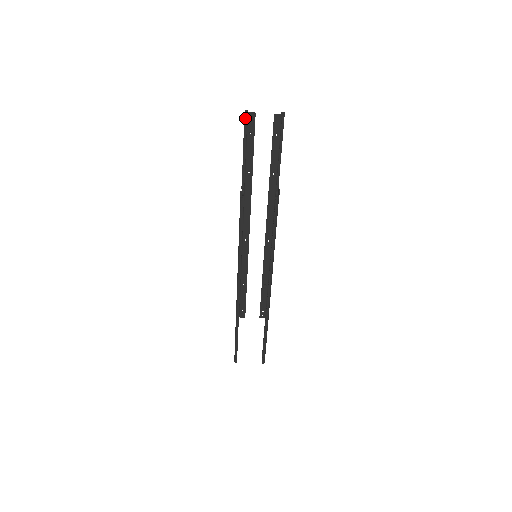
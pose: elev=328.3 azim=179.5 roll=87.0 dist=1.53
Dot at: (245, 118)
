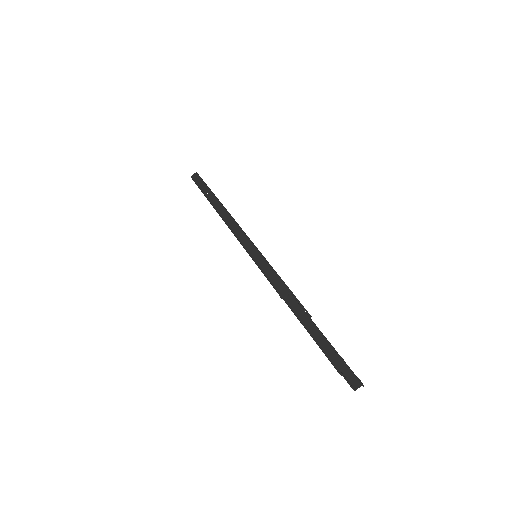
Dot at: (339, 356)
